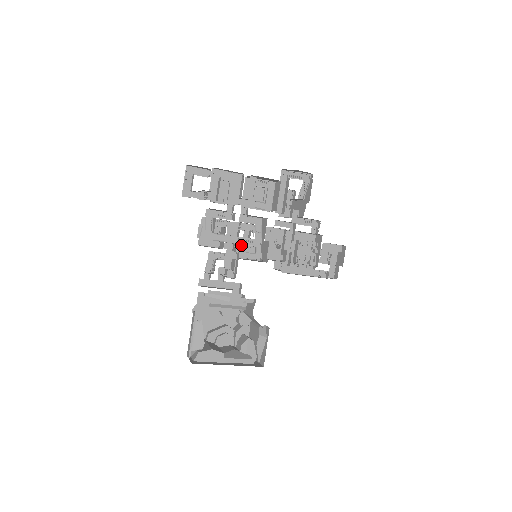
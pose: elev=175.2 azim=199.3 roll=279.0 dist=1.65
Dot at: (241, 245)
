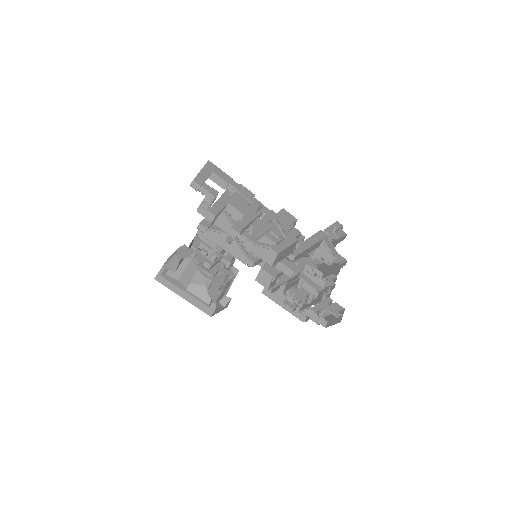
Dot at: occluded
